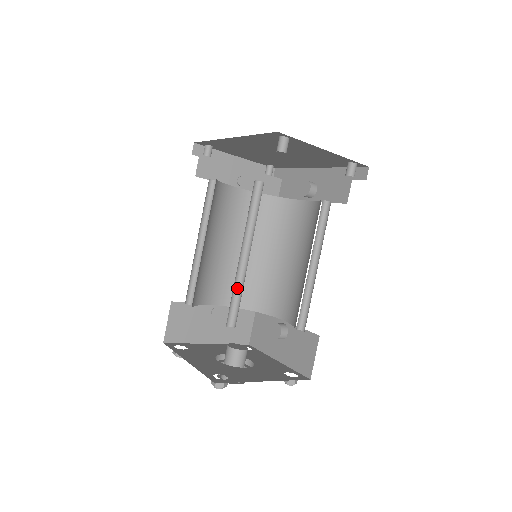
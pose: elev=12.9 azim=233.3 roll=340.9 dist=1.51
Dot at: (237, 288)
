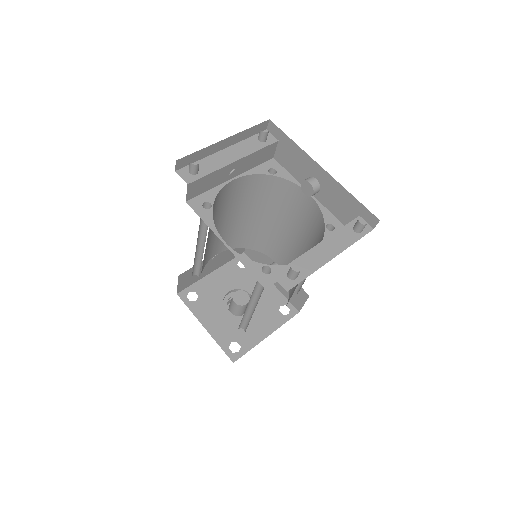
Dot at: (245, 314)
